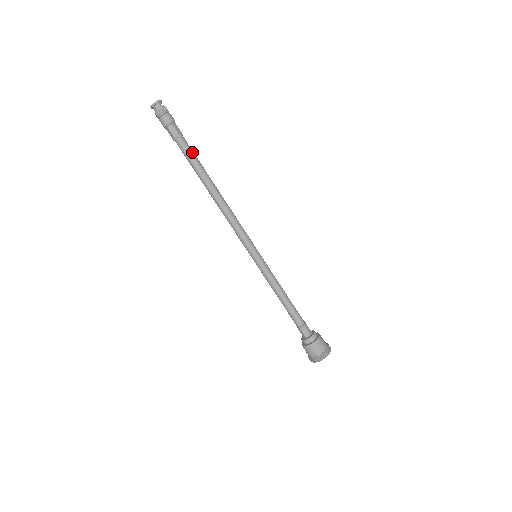
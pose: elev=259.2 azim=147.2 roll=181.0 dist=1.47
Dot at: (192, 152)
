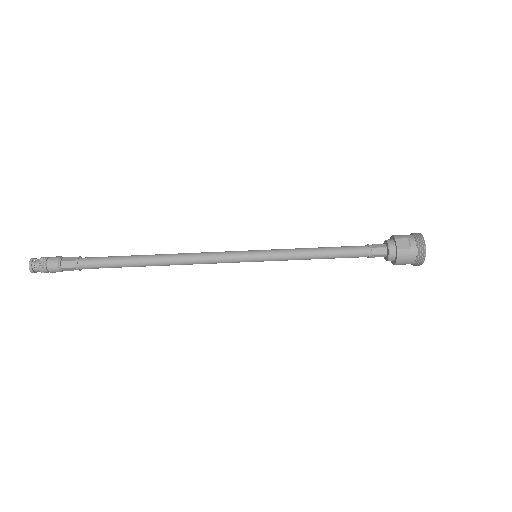
Dot at: (102, 263)
